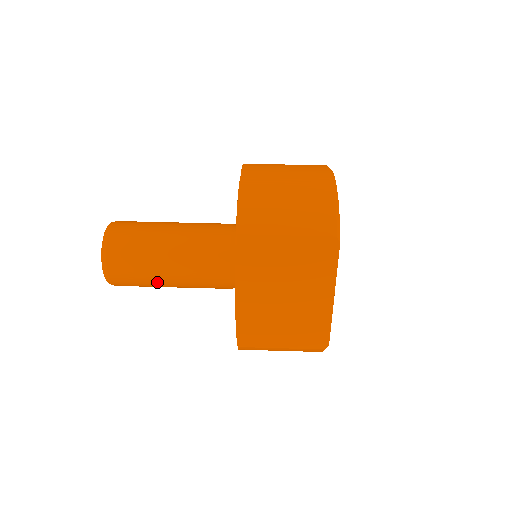
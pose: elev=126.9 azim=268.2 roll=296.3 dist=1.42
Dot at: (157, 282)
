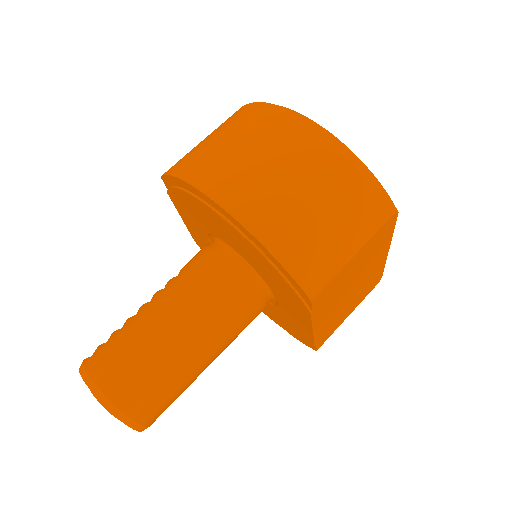
Dot at: occluded
